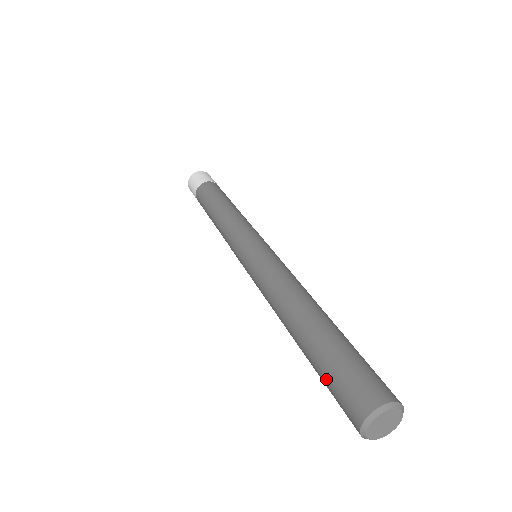
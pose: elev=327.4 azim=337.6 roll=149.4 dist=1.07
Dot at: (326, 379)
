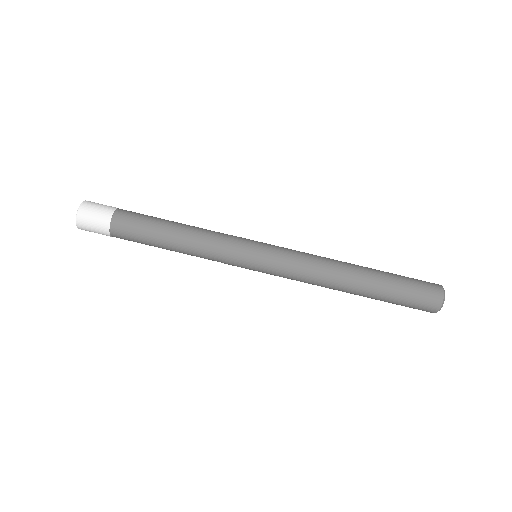
Dot at: occluded
